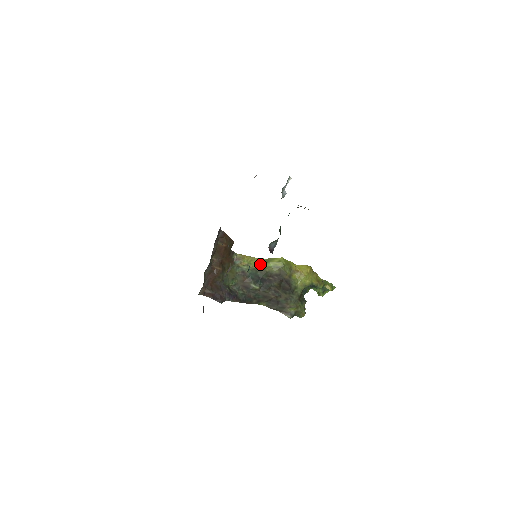
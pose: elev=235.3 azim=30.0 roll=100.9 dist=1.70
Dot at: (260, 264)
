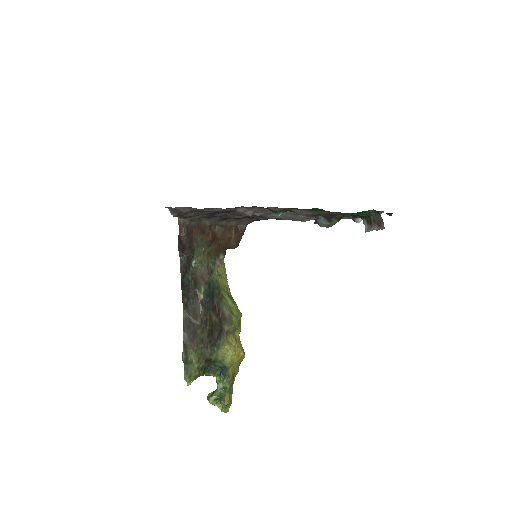
Dot at: (225, 290)
